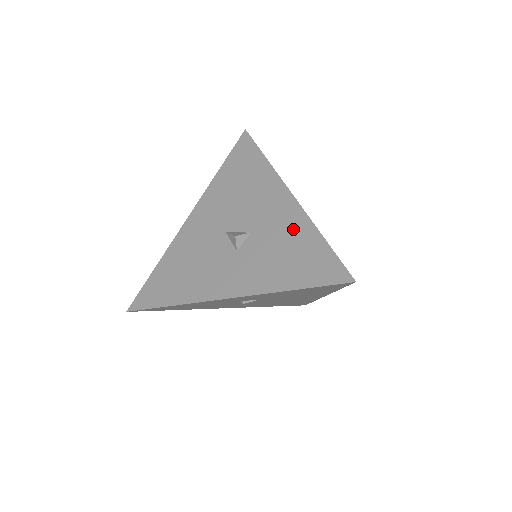
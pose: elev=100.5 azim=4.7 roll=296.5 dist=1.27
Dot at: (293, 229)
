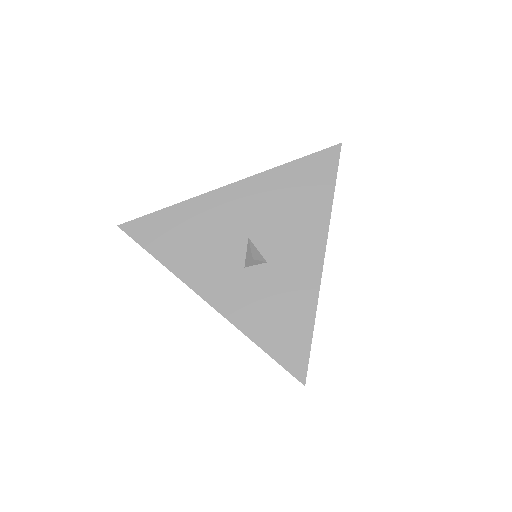
Dot at: (299, 296)
